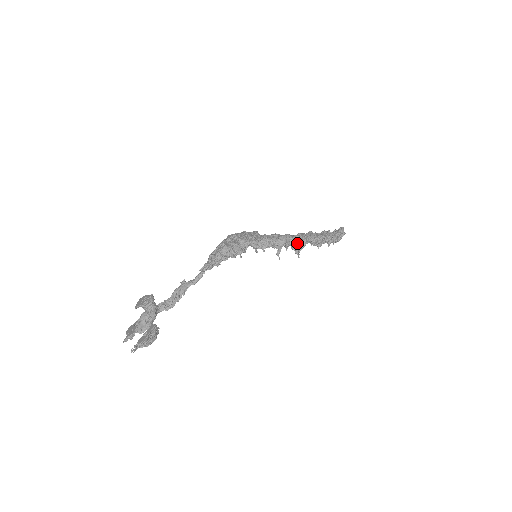
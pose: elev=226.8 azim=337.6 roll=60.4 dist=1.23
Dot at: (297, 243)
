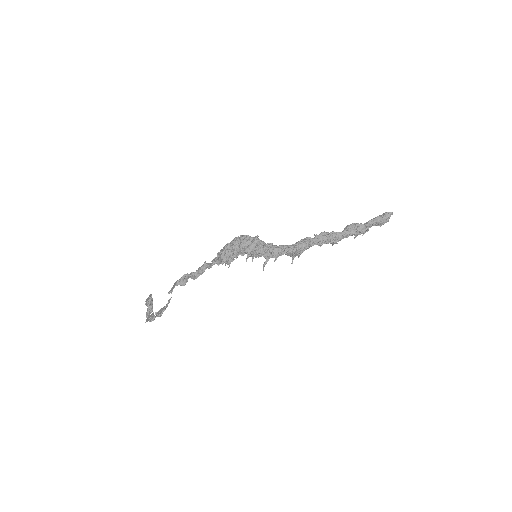
Dot at: (290, 254)
